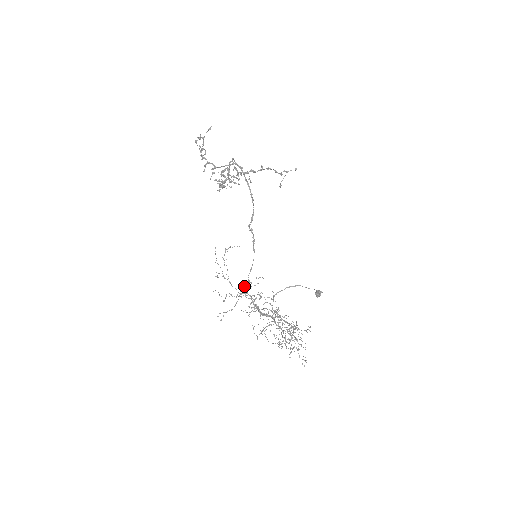
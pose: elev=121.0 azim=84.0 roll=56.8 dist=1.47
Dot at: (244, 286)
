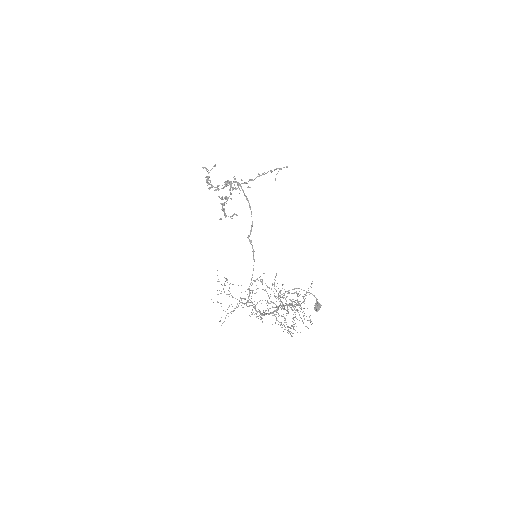
Dot at: (245, 299)
